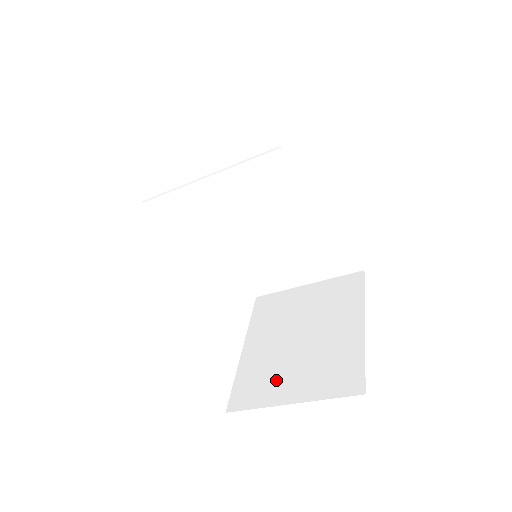
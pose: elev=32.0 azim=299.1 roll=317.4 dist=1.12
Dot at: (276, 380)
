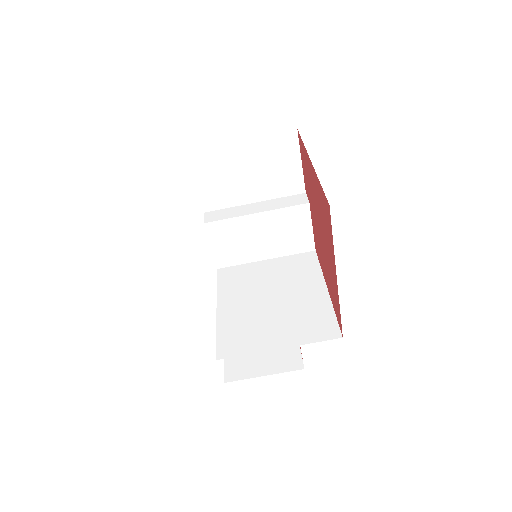
Dot at: occluded
